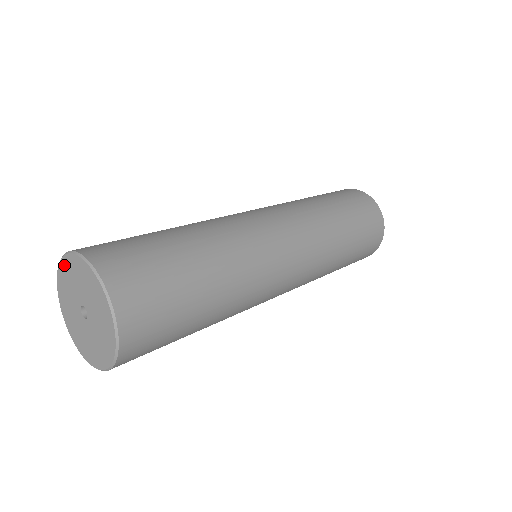
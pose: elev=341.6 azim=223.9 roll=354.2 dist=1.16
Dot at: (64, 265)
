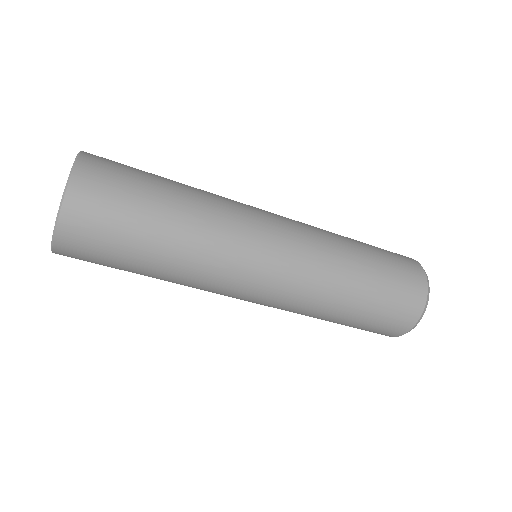
Dot at: occluded
